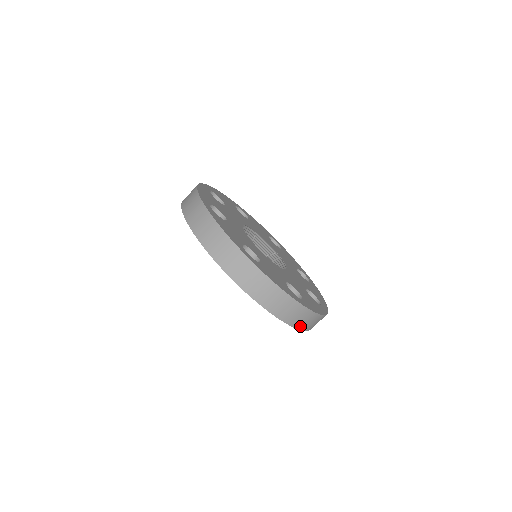
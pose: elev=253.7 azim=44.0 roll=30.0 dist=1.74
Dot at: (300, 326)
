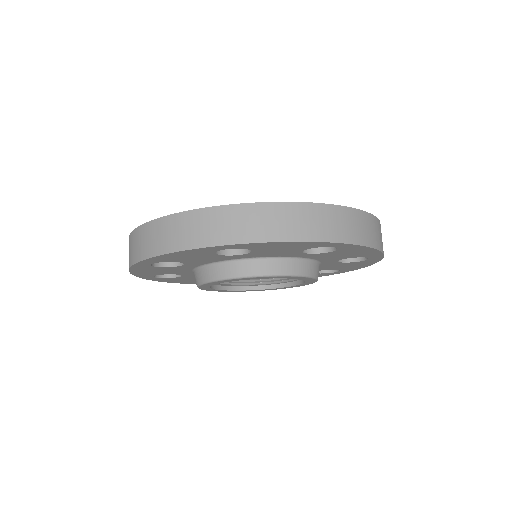
Dot at: occluded
